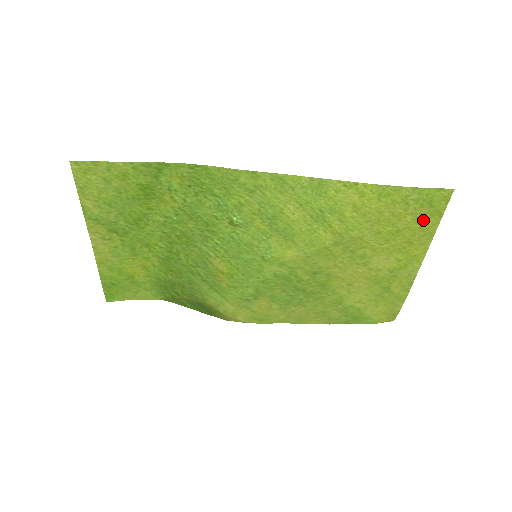
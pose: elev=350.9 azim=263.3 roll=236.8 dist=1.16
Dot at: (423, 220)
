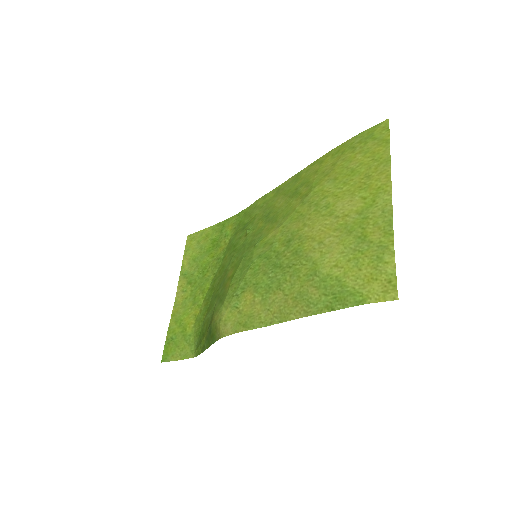
Dot at: (373, 153)
